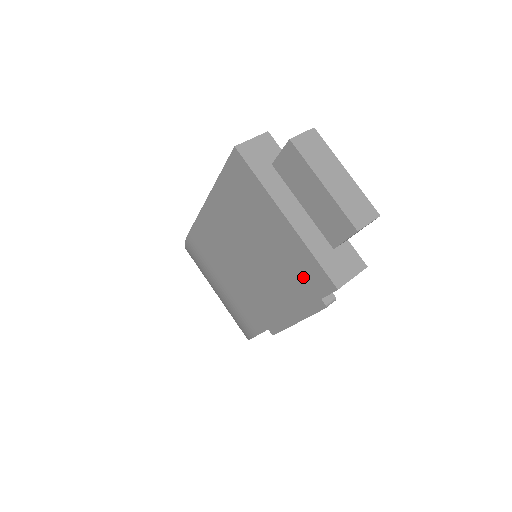
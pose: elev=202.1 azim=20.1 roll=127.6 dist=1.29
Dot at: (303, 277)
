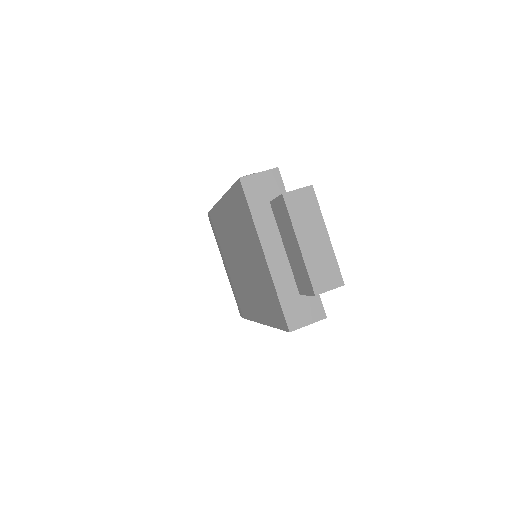
Dot at: (271, 305)
